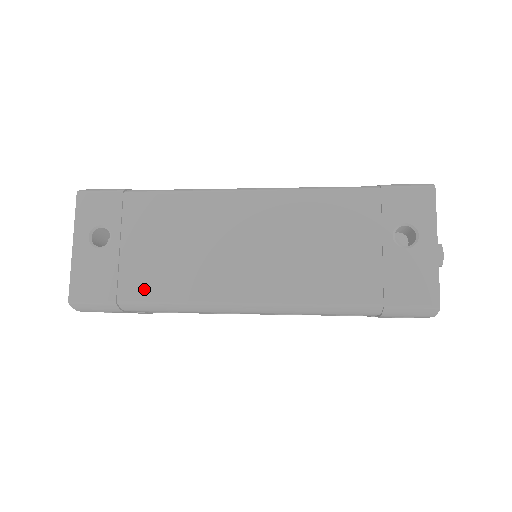
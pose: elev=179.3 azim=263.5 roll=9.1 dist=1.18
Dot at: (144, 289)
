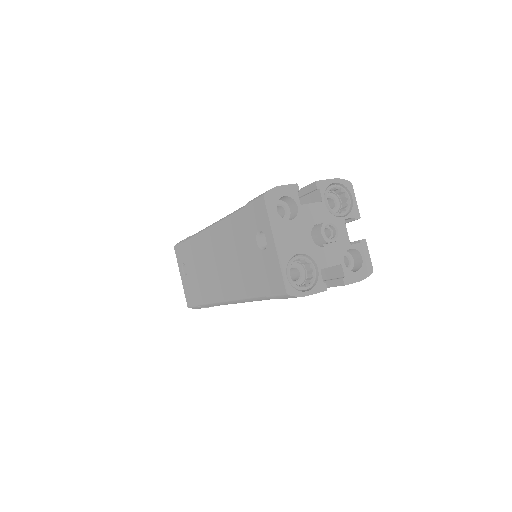
Dot at: (201, 297)
